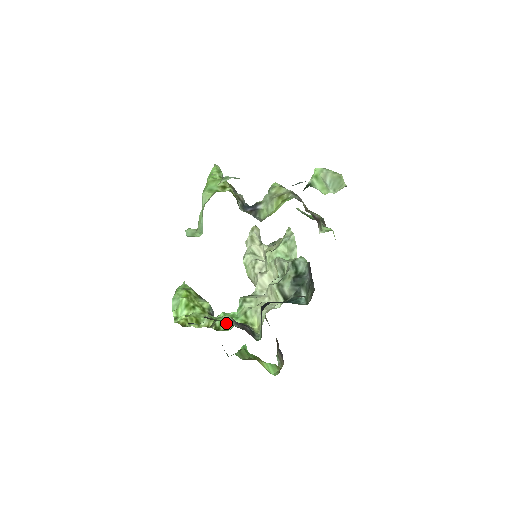
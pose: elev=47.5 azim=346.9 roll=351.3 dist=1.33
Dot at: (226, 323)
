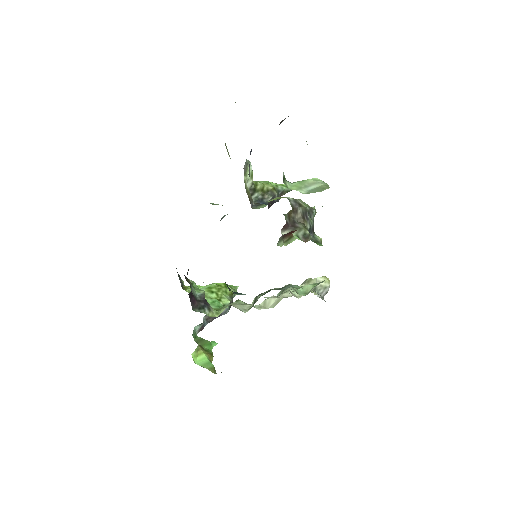
Dot at: occluded
